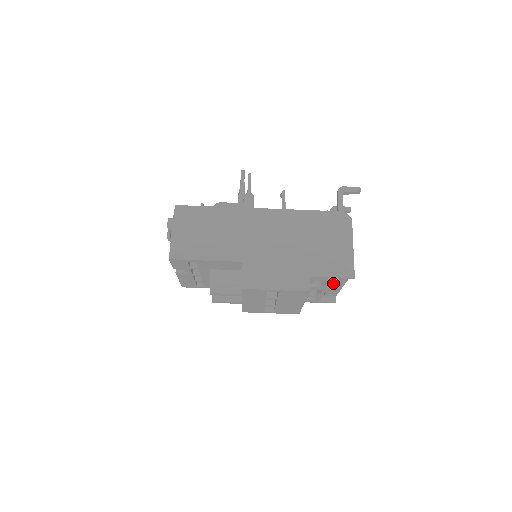
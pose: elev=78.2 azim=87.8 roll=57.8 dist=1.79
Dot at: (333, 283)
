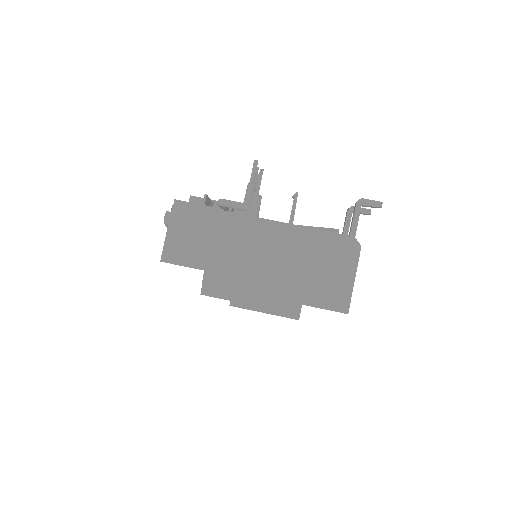
Dot at: occluded
